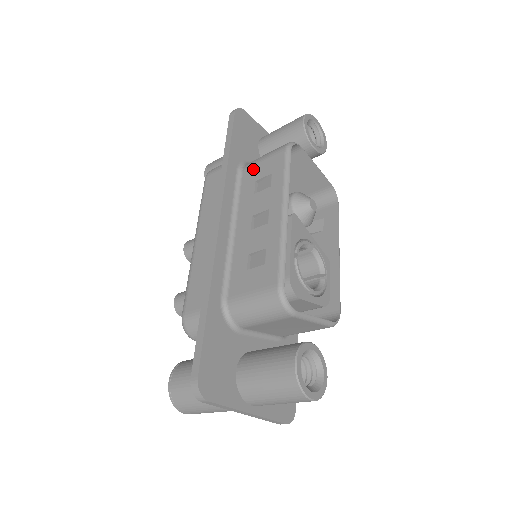
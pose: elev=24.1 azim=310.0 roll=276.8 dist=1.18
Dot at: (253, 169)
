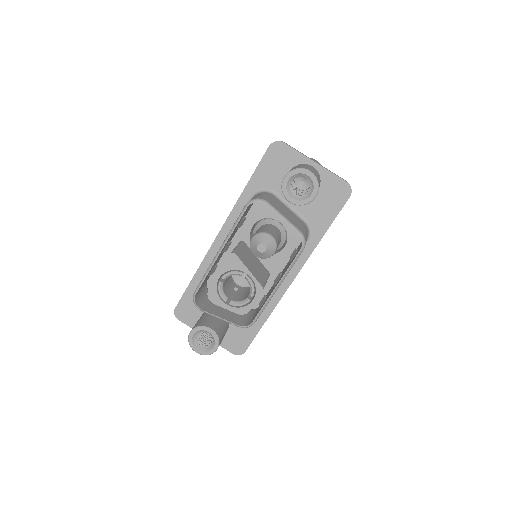
Dot at: occluded
